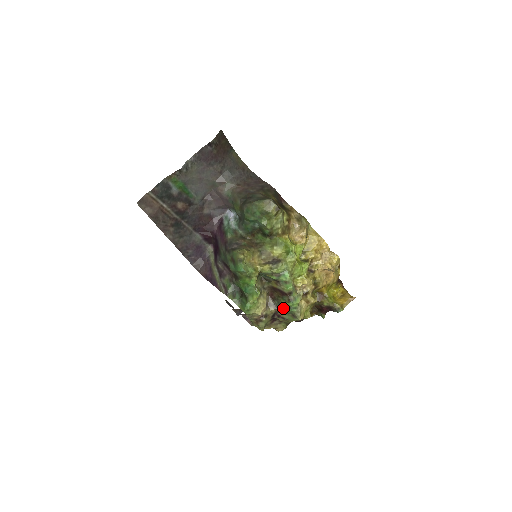
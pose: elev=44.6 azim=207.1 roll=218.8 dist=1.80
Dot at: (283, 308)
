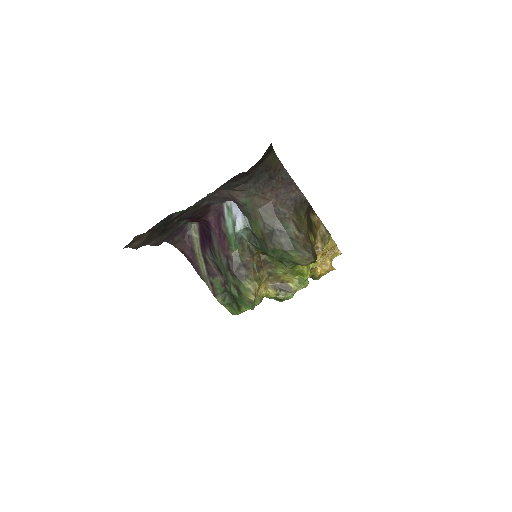
Dot at: (269, 298)
